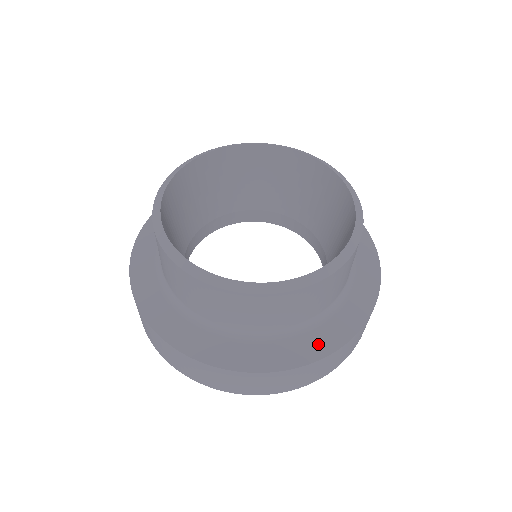
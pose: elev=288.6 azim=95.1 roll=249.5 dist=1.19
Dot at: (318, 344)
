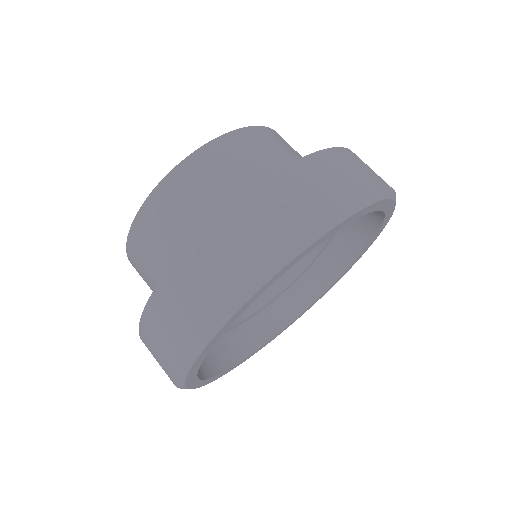
Dot at: occluded
